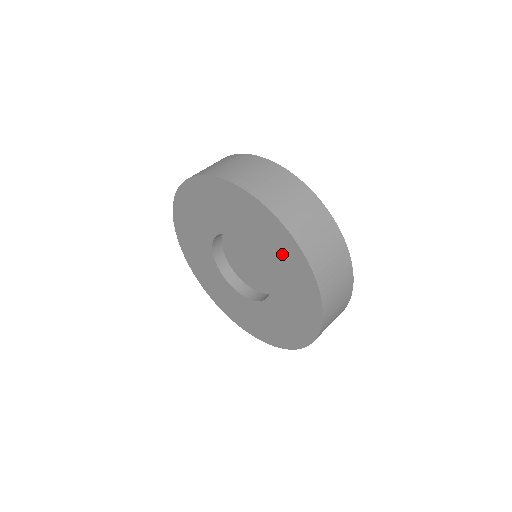
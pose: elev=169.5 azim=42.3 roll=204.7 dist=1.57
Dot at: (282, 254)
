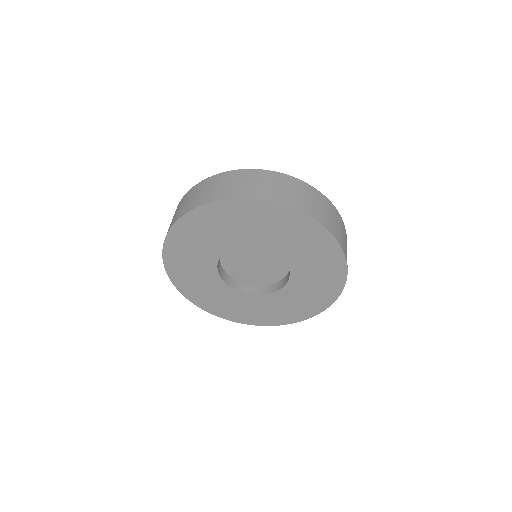
Dot at: (318, 255)
